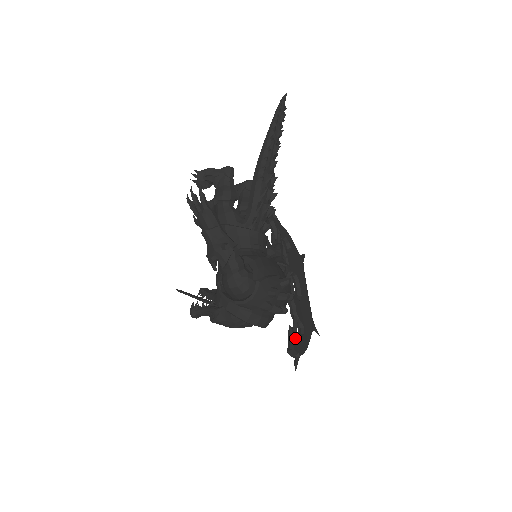
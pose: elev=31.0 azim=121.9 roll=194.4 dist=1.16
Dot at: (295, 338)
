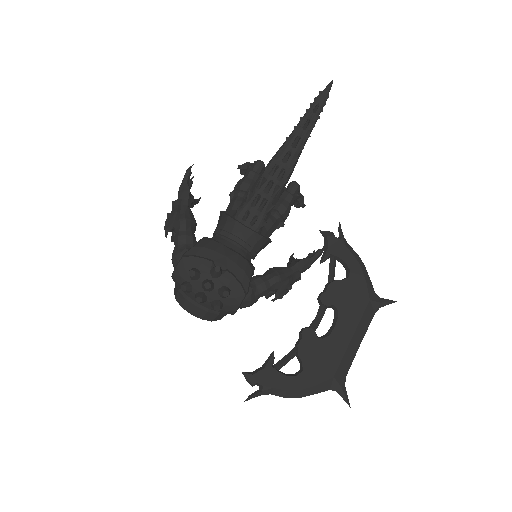
Dot at: (268, 367)
